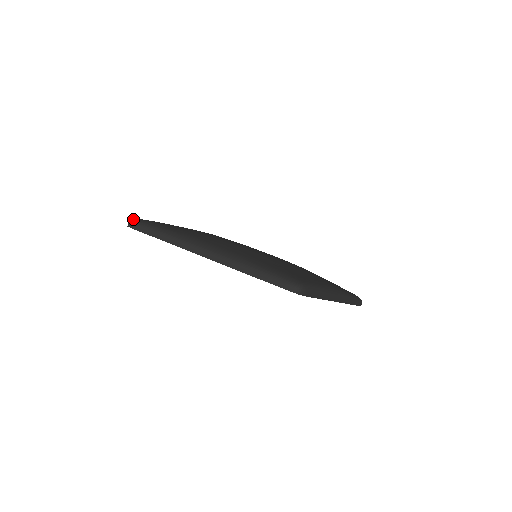
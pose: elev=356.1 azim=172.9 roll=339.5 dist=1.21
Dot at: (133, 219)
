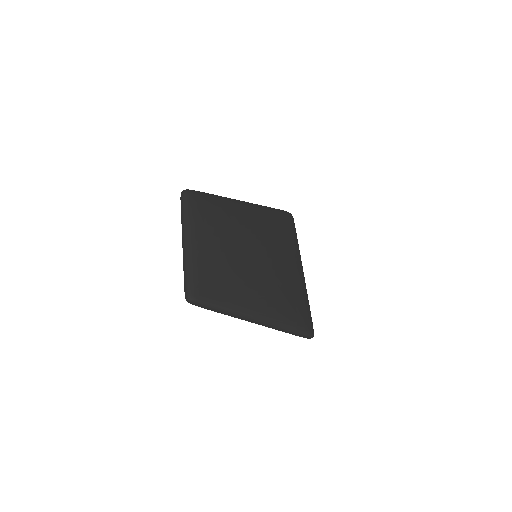
Dot at: (186, 190)
